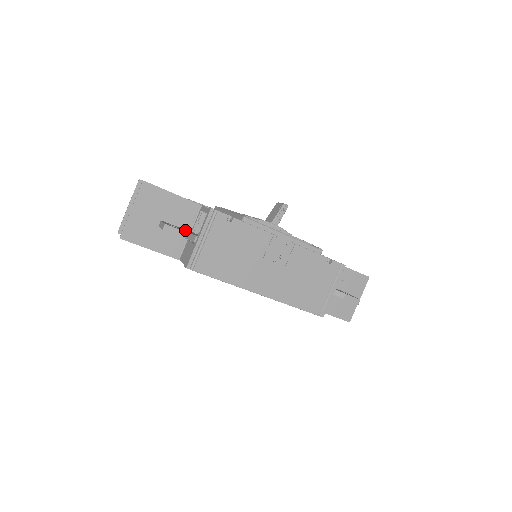
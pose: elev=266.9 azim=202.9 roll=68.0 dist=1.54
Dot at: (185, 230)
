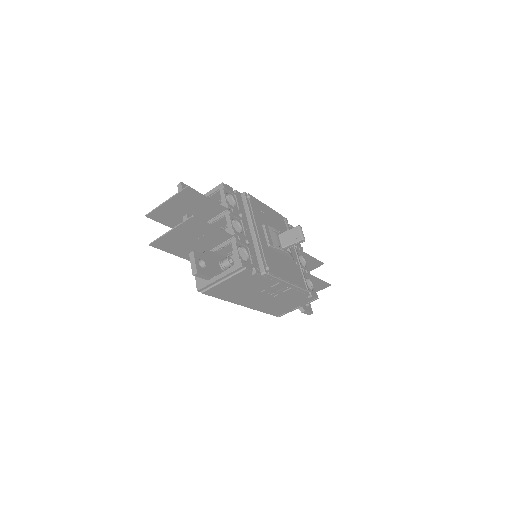
Dot at: (210, 261)
